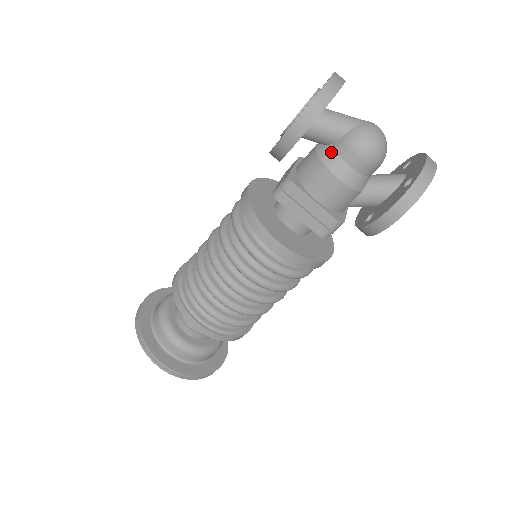
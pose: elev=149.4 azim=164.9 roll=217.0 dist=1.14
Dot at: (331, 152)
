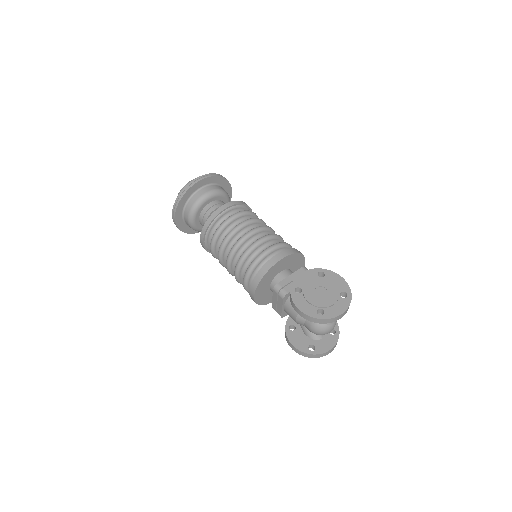
Dot at: occluded
